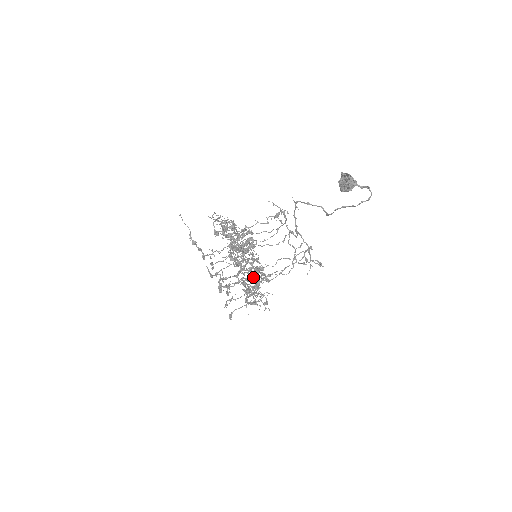
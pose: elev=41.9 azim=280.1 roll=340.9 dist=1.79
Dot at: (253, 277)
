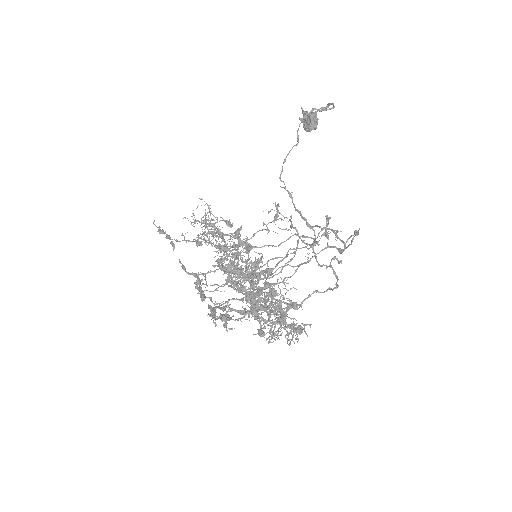
Dot at: occluded
